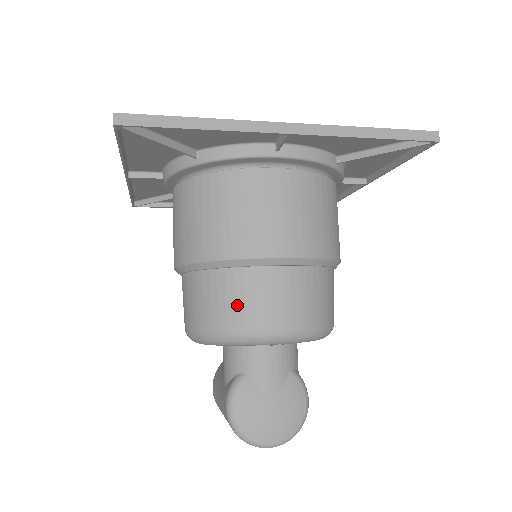
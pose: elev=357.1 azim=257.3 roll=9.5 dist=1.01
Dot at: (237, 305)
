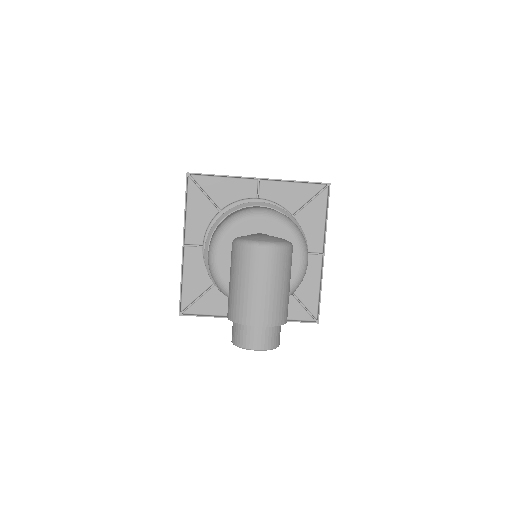
Dot at: occluded
